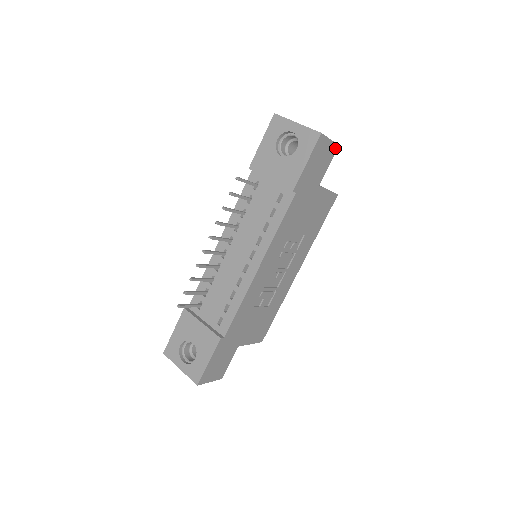
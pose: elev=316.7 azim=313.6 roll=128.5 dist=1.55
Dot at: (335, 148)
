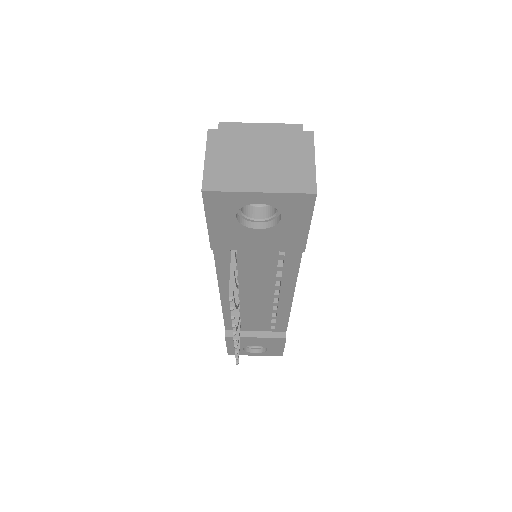
Dot at: (312, 143)
